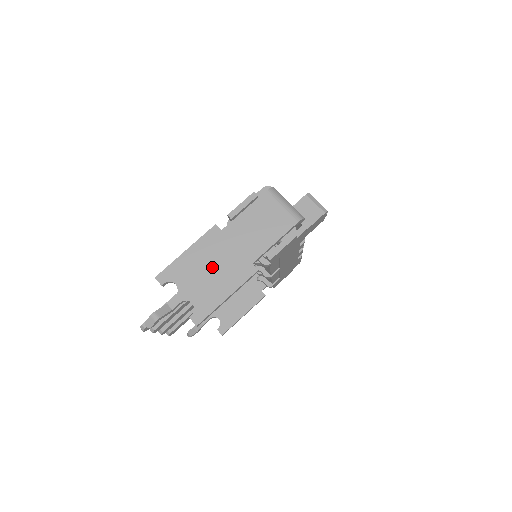
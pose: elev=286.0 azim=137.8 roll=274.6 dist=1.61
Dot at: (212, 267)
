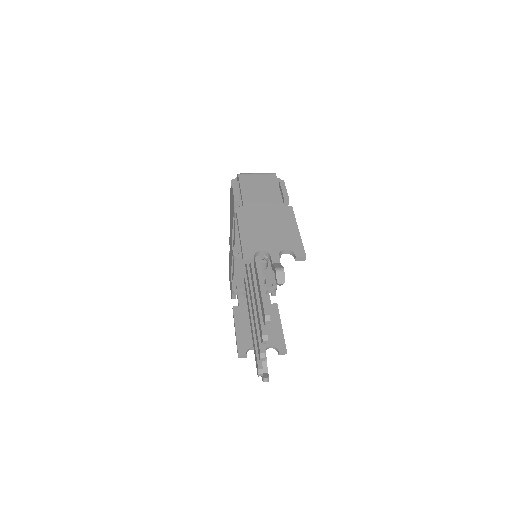
Dot at: (267, 225)
